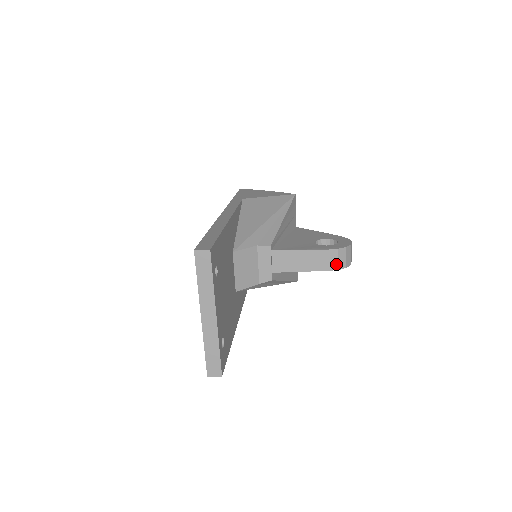
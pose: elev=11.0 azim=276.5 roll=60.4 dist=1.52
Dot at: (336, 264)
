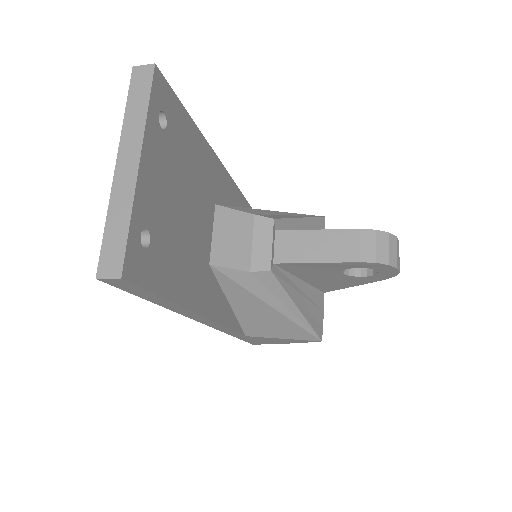
Dot at: (372, 253)
